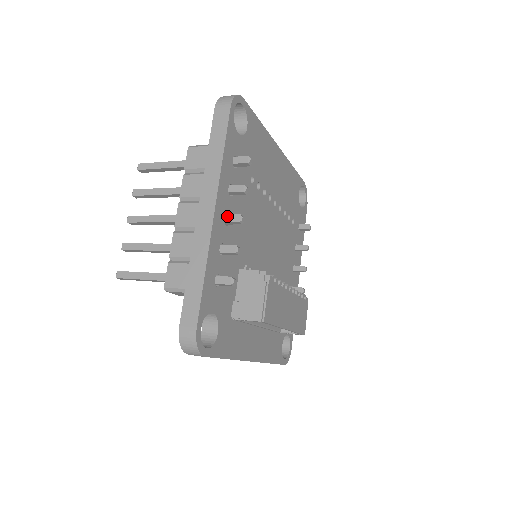
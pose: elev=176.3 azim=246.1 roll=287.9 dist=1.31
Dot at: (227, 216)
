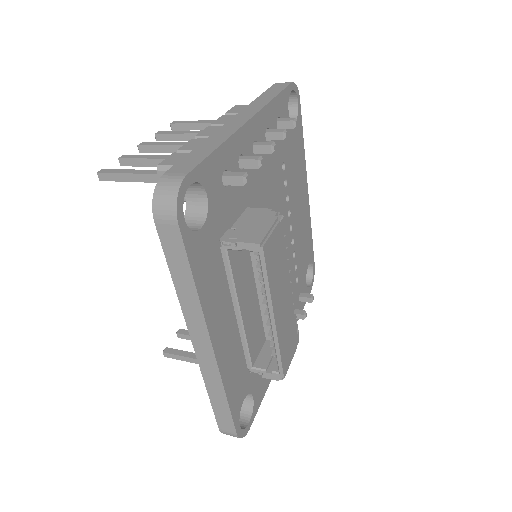
Dot at: (258, 142)
